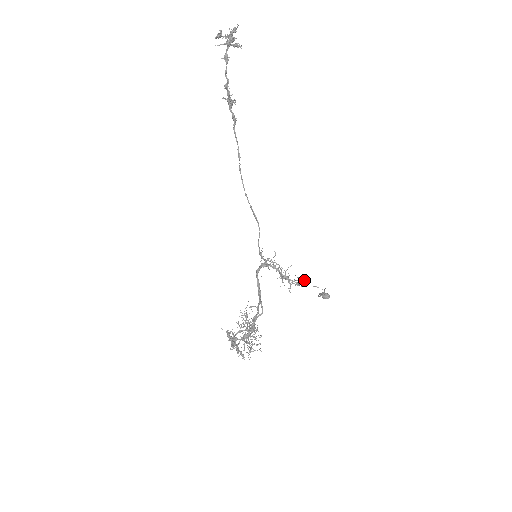
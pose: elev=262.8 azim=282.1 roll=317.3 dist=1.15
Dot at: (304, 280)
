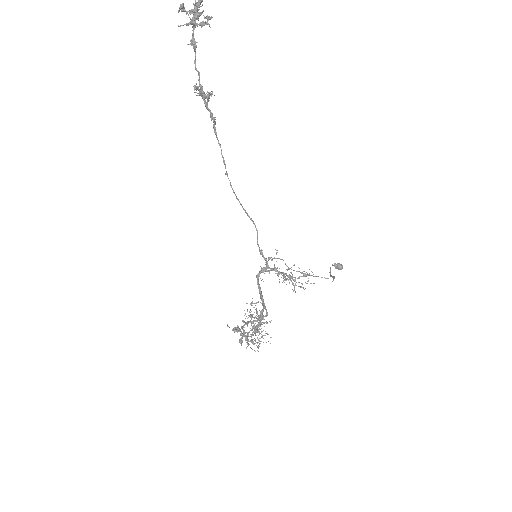
Dot at: (310, 275)
